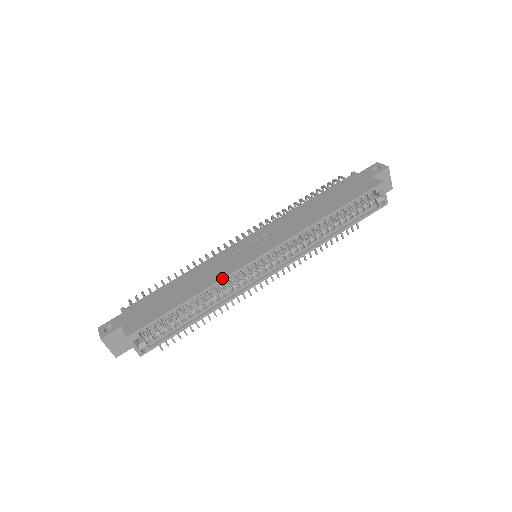
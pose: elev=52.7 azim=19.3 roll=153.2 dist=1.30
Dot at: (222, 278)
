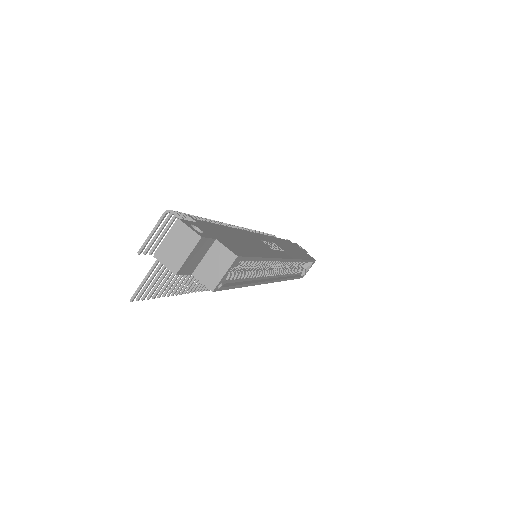
Dot at: (278, 257)
